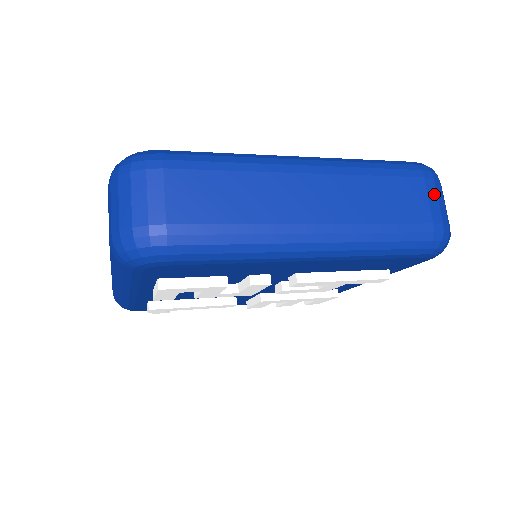
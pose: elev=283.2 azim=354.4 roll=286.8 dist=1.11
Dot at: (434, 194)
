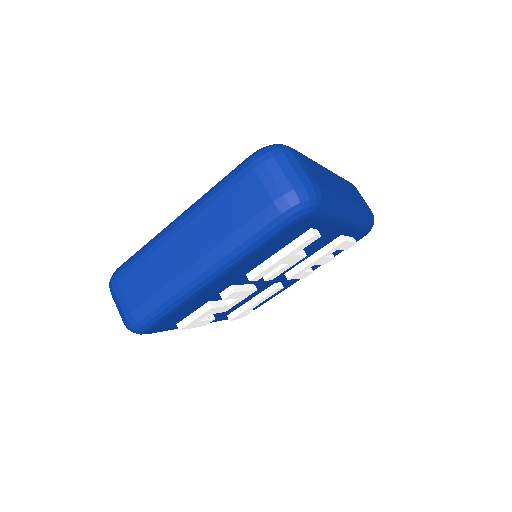
Dot at: (267, 175)
